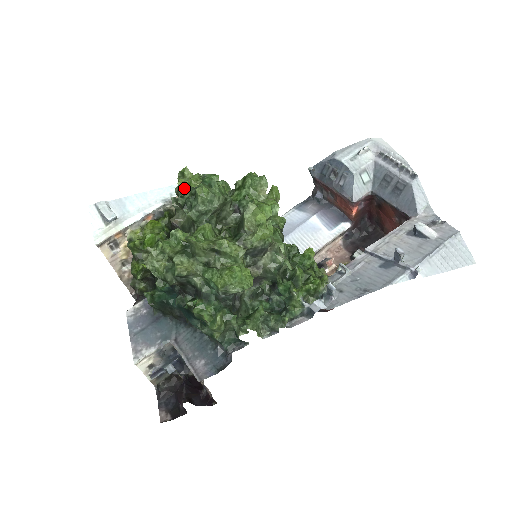
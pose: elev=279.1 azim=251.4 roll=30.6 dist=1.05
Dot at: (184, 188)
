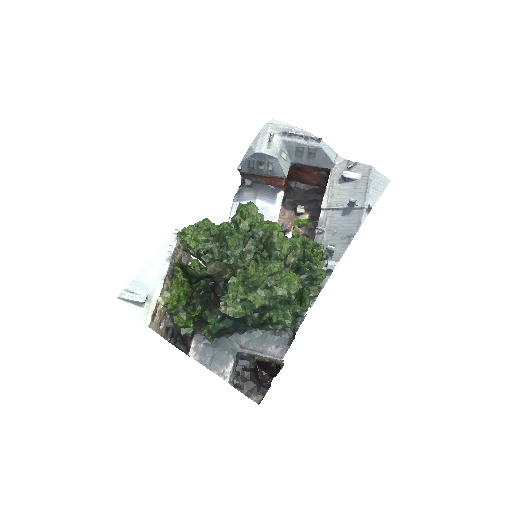
Dot at: (193, 243)
